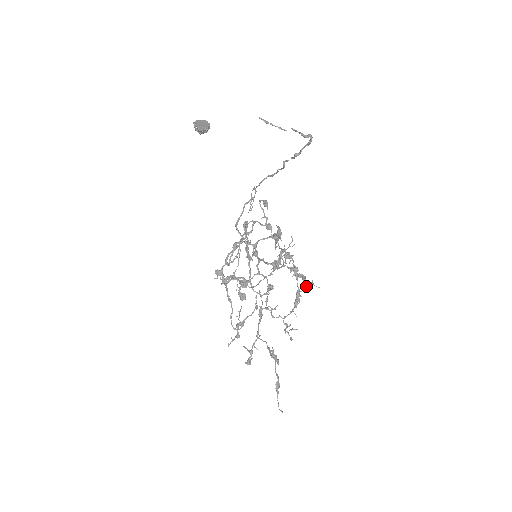
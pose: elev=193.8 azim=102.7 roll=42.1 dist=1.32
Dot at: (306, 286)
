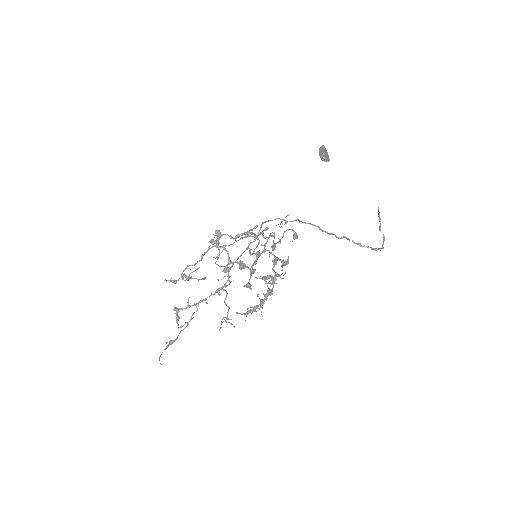
Dot at: occluded
